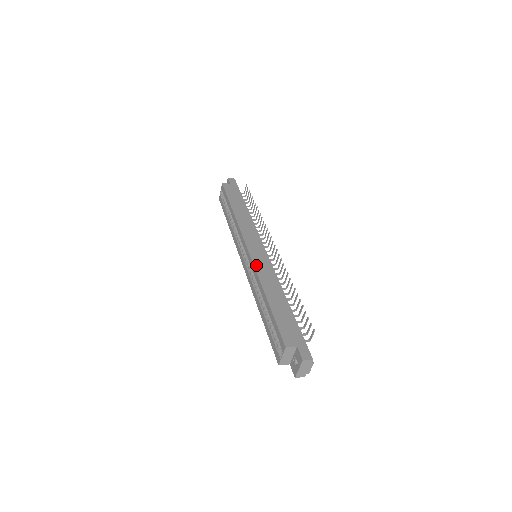
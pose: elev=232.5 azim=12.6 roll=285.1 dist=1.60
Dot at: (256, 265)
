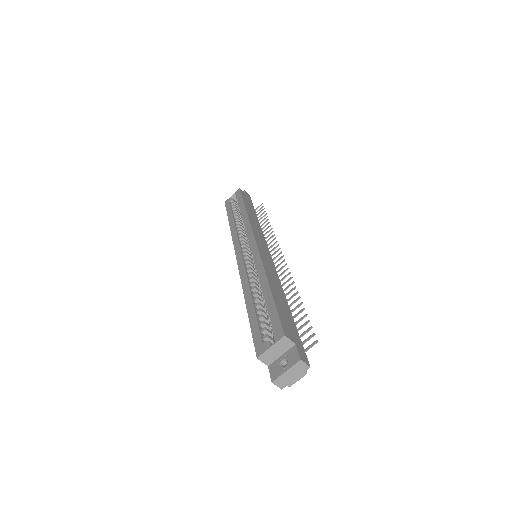
Dot at: (262, 256)
